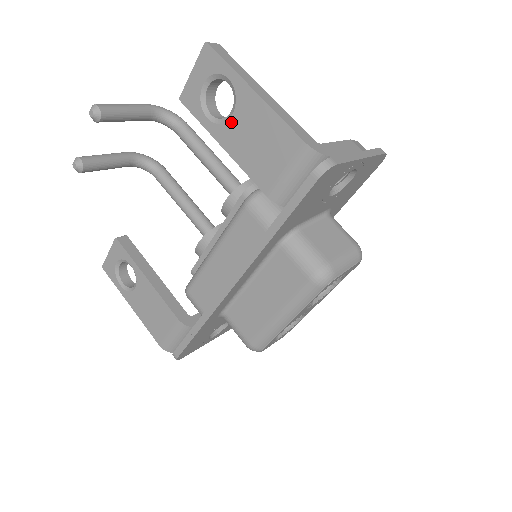
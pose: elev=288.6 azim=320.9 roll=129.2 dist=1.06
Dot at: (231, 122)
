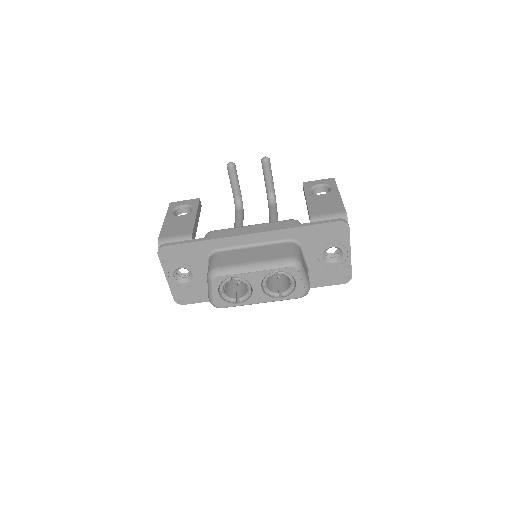
Dot at: (319, 195)
